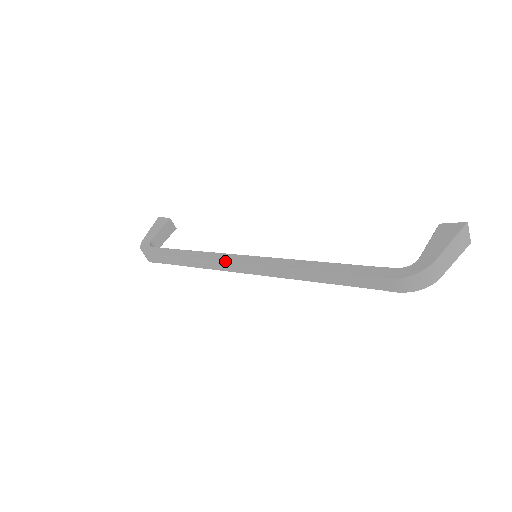
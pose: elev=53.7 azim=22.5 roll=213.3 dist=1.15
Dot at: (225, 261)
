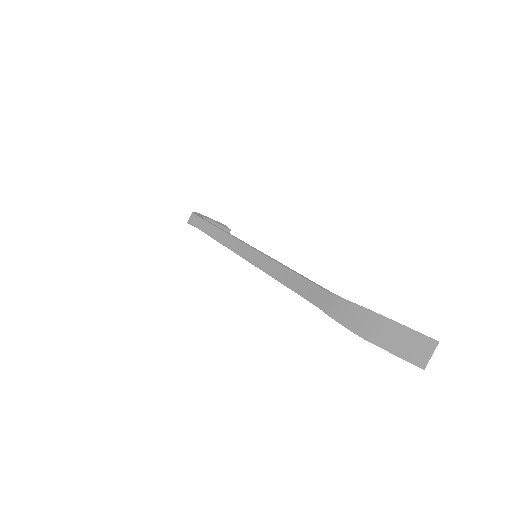
Dot at: occluded
